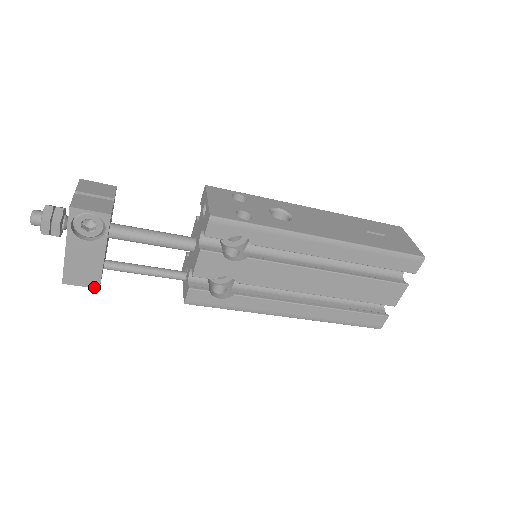
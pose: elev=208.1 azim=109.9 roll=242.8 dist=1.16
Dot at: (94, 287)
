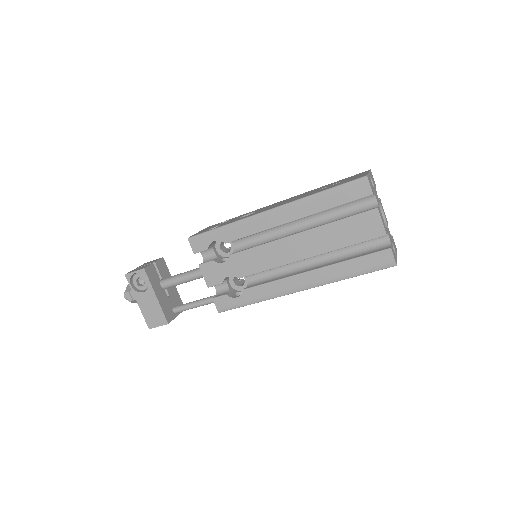
Dot at: (165, 324)
